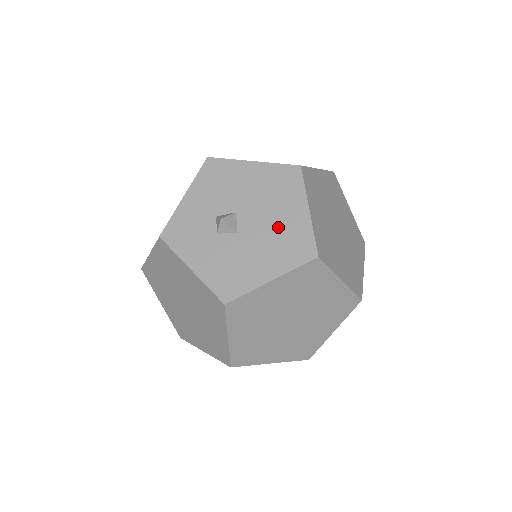
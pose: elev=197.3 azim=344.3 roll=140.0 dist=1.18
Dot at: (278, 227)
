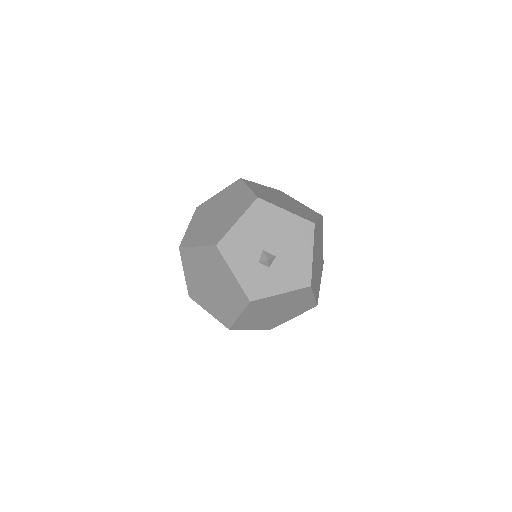
Dot at: (286, 233)
